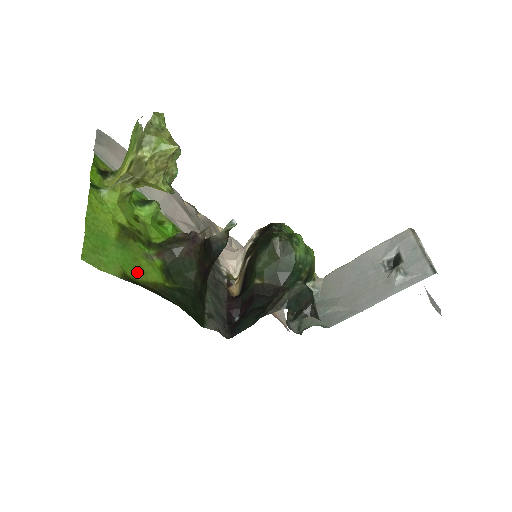
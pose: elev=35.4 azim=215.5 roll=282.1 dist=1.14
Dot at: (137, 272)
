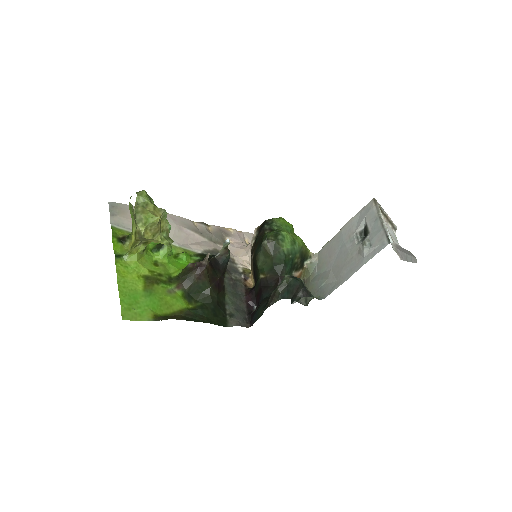
Dot at: (165, 308)
